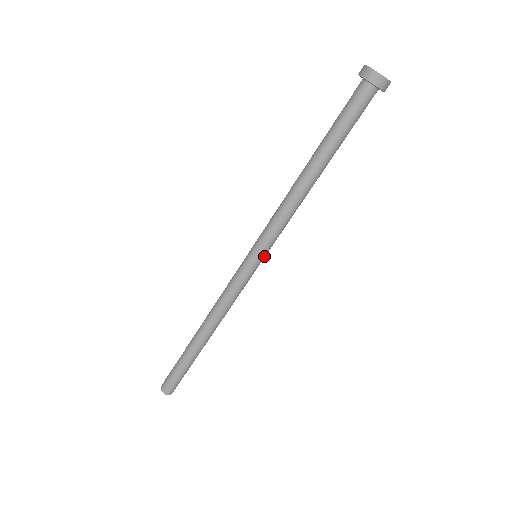
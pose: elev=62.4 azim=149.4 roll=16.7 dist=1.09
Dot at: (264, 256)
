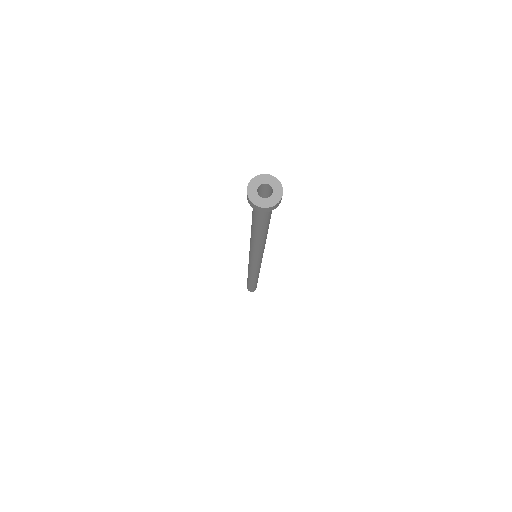
Dot at: occluded
